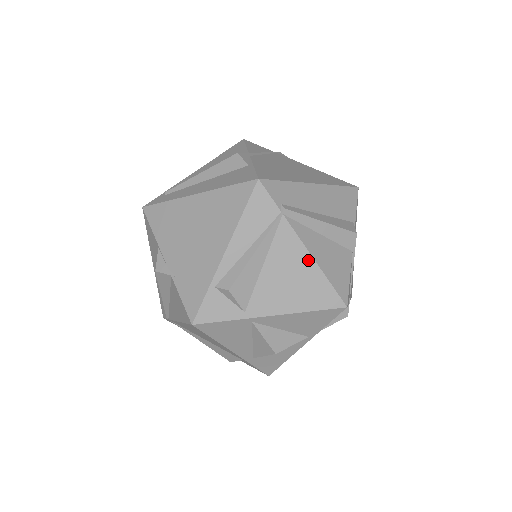
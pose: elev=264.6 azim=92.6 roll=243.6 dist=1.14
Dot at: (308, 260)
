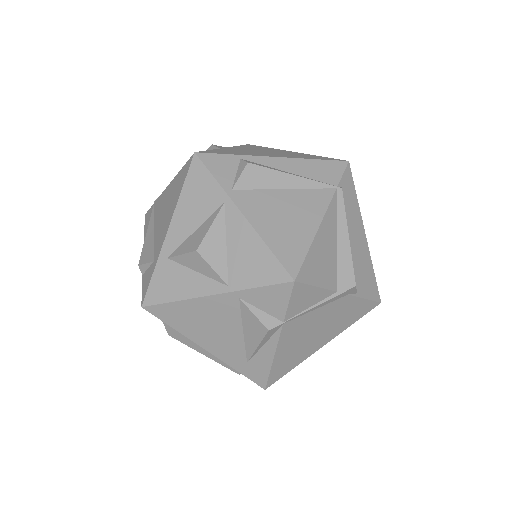
Dot at: (314, 224)
